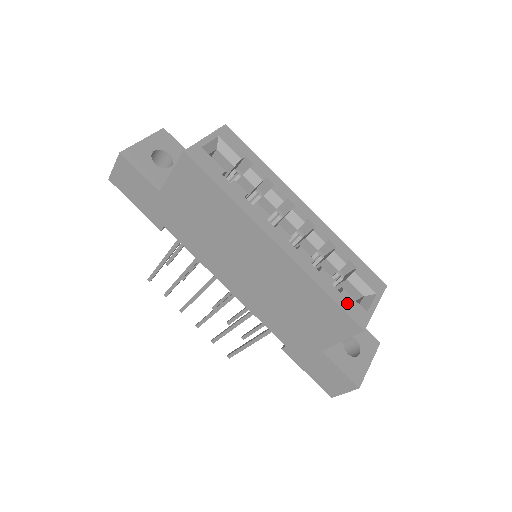
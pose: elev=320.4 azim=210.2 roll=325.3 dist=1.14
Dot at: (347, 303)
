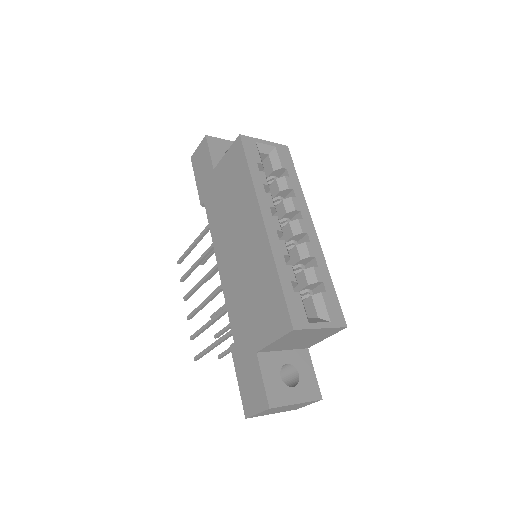
Dot at: (294, 302)
